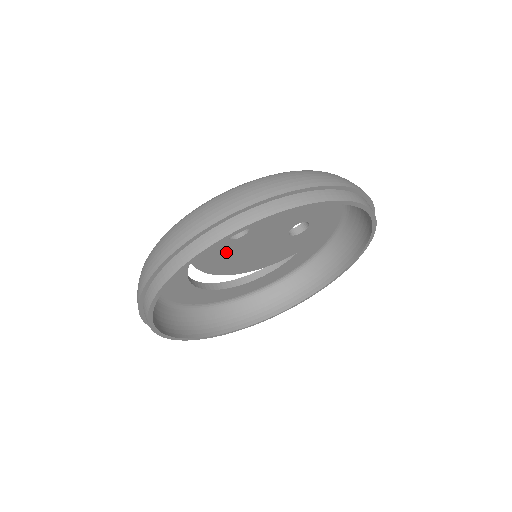
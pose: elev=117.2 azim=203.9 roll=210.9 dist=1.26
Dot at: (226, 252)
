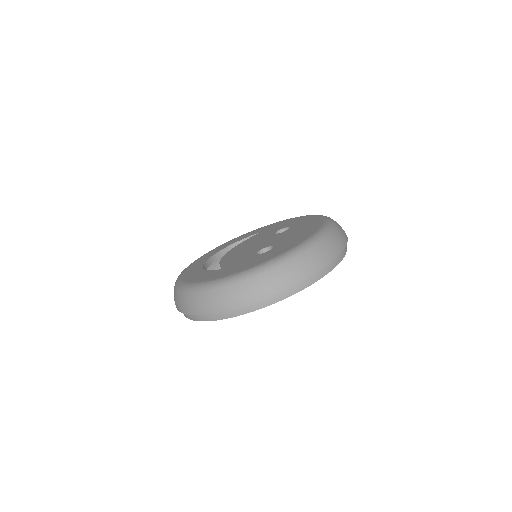
Dot at: occluded
